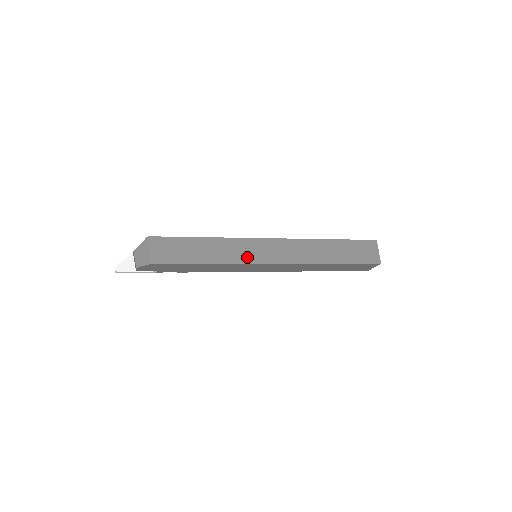
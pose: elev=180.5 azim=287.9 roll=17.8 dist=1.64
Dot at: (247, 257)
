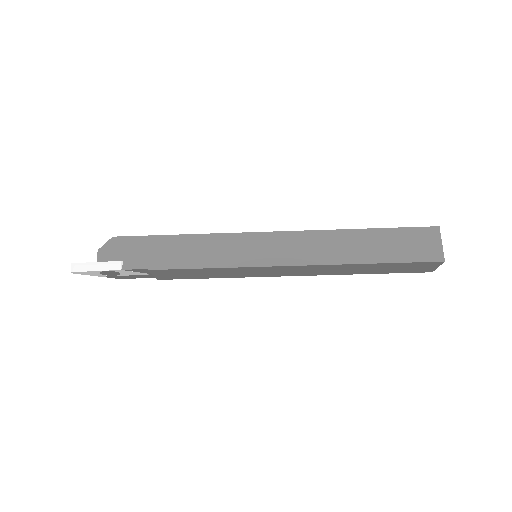
Dot at: occluded
